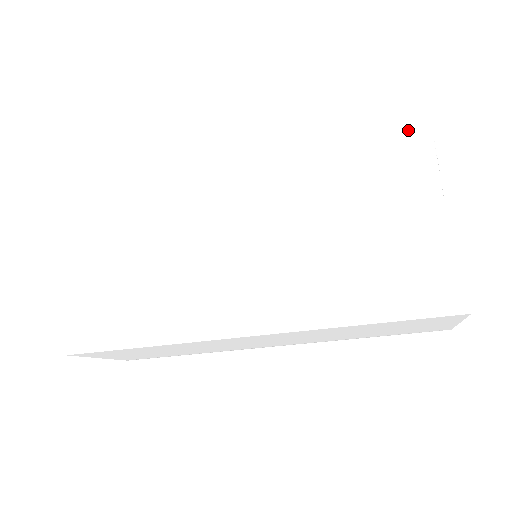
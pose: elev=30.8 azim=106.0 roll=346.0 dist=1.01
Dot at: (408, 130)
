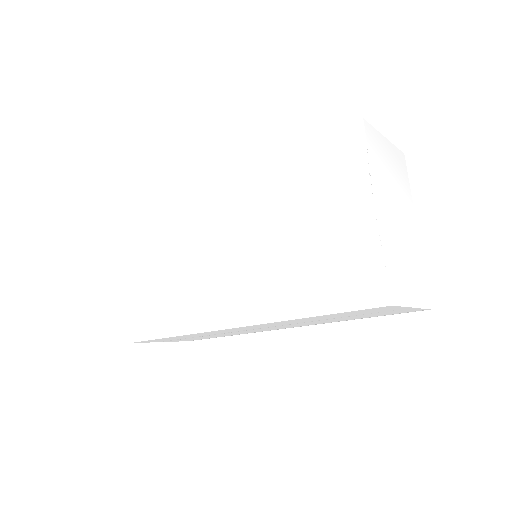
Dot at: (345, 136)
